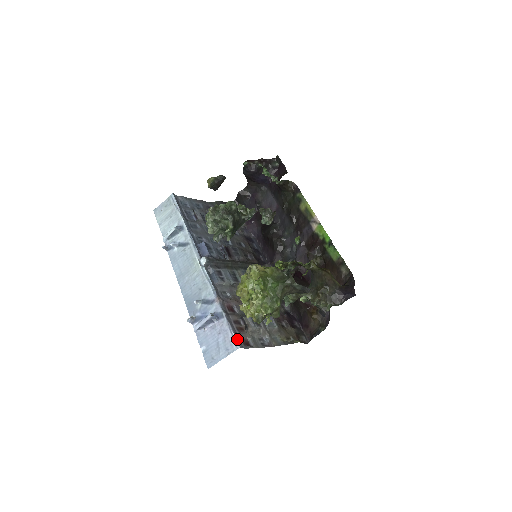
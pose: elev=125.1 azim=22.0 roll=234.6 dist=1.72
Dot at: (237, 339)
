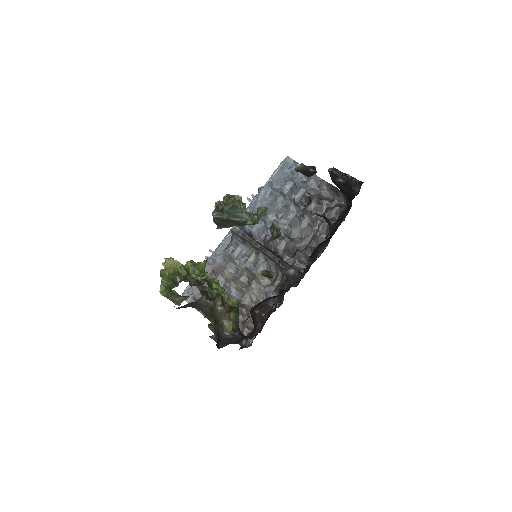
Dot at: (187, 293)
